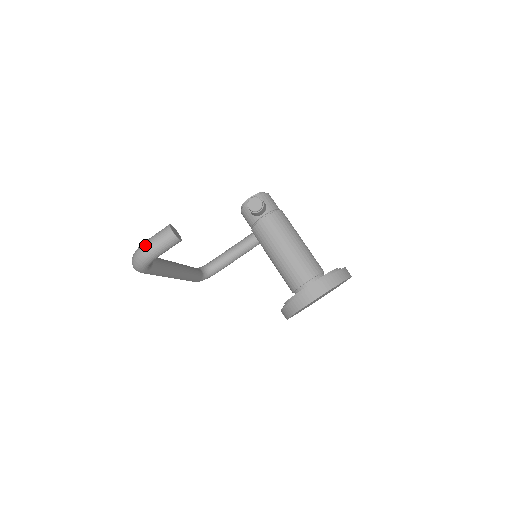
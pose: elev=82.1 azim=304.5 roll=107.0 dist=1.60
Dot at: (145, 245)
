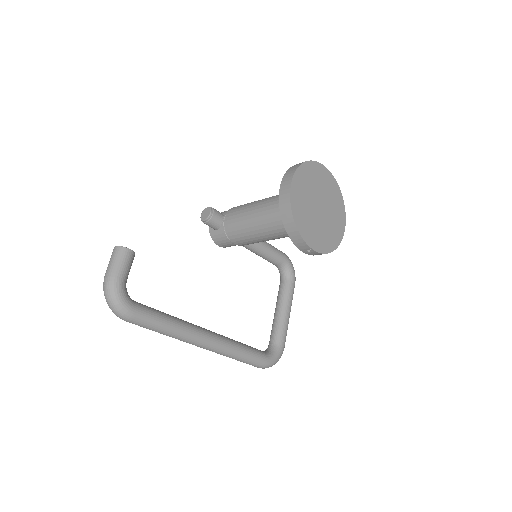
Dot at: (104, 278)
